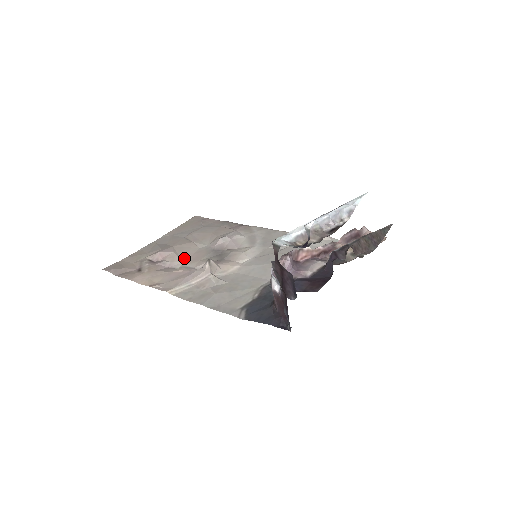
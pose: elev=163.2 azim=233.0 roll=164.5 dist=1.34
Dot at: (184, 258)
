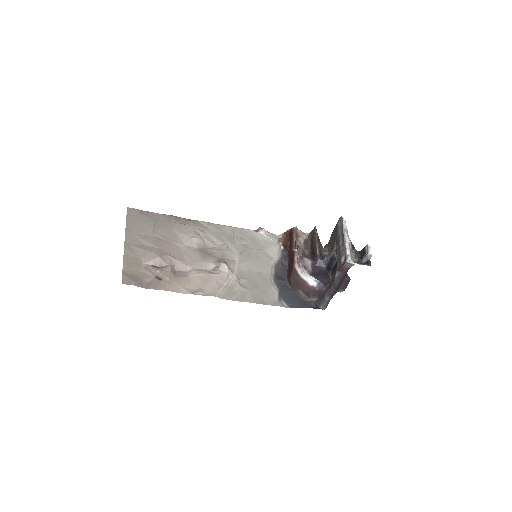
Dot at: (183, 260)
